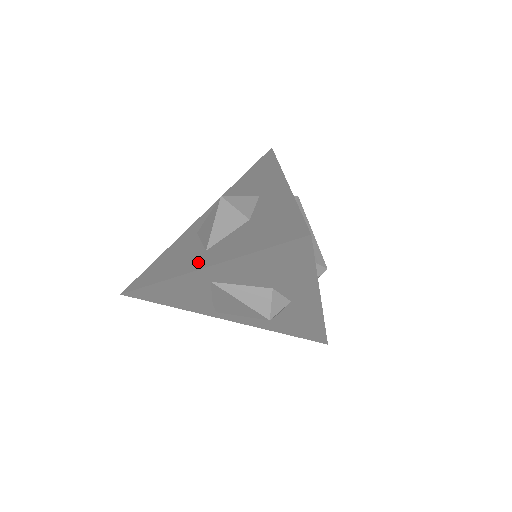
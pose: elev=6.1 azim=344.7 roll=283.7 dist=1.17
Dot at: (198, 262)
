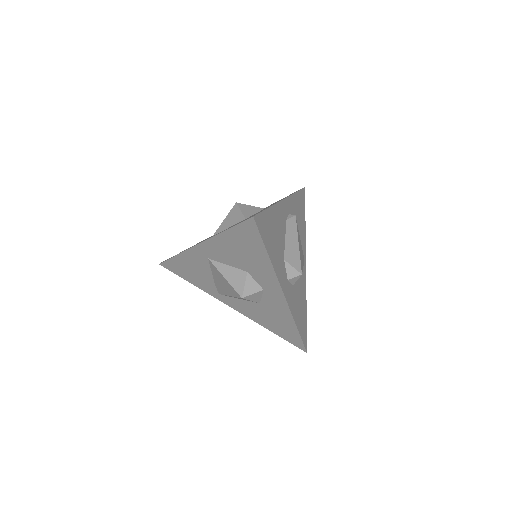
Dot at: occluded
